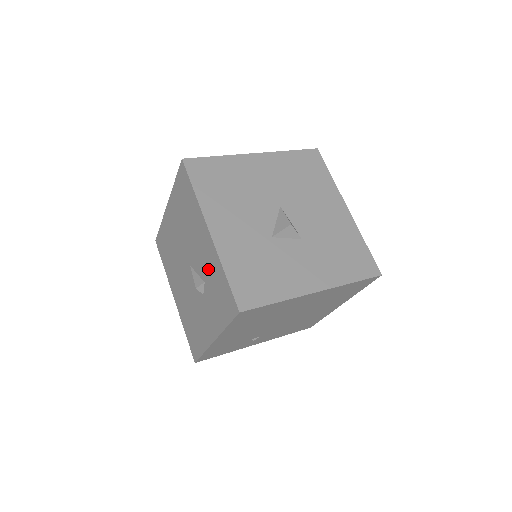
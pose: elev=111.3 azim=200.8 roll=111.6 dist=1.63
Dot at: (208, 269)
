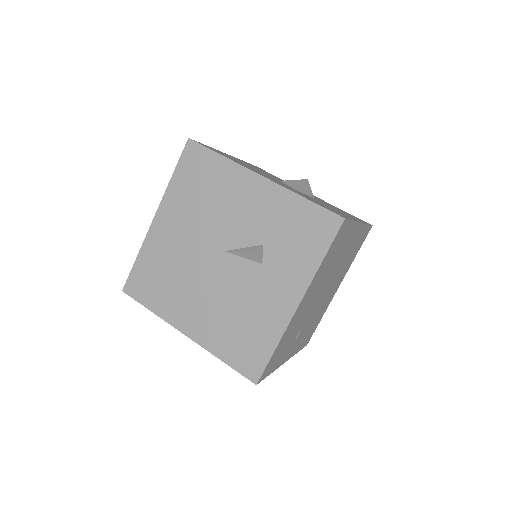
Dot at: (268, 221)
